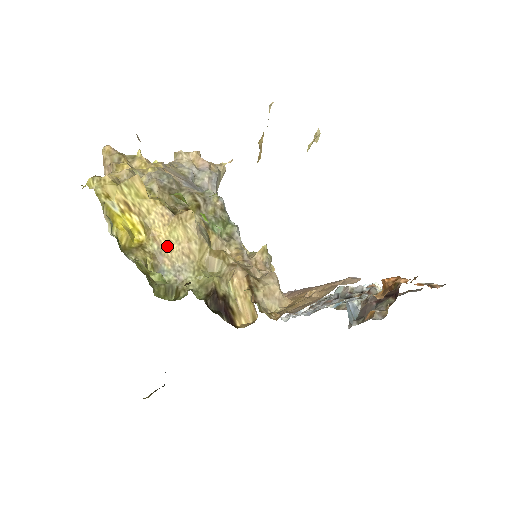
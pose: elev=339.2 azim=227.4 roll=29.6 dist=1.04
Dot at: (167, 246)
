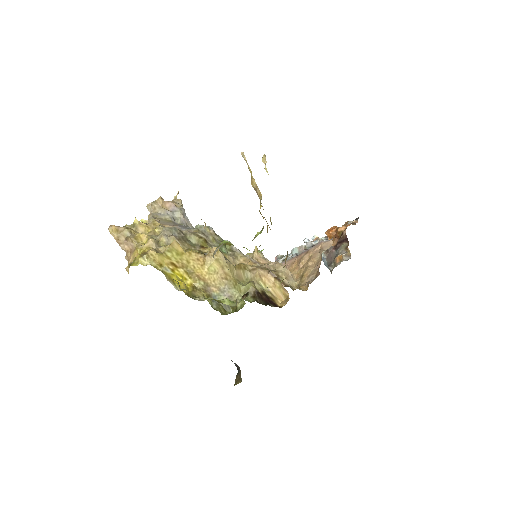
Dot at: (210, 279)
